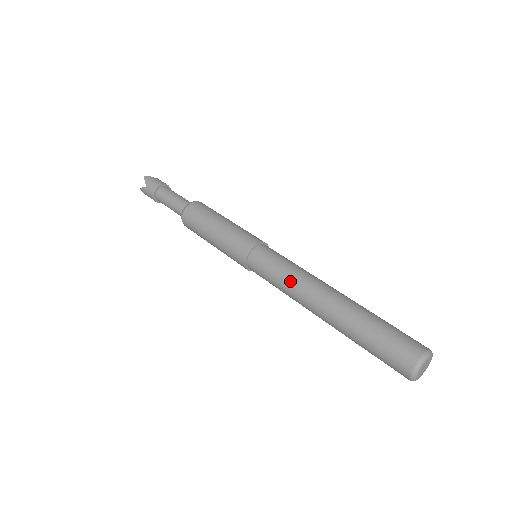
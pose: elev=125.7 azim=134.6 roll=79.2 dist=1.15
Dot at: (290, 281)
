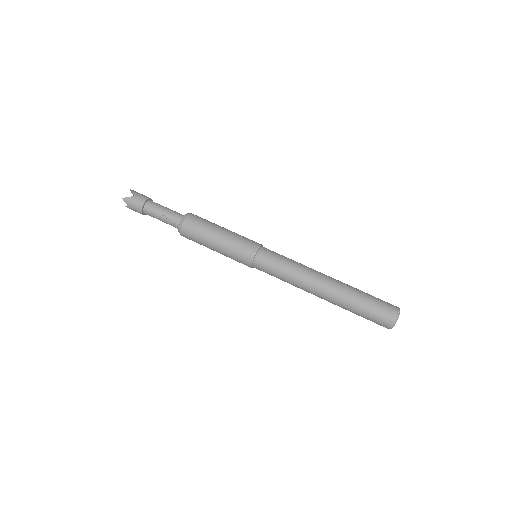
Dot at: (298, 267)
